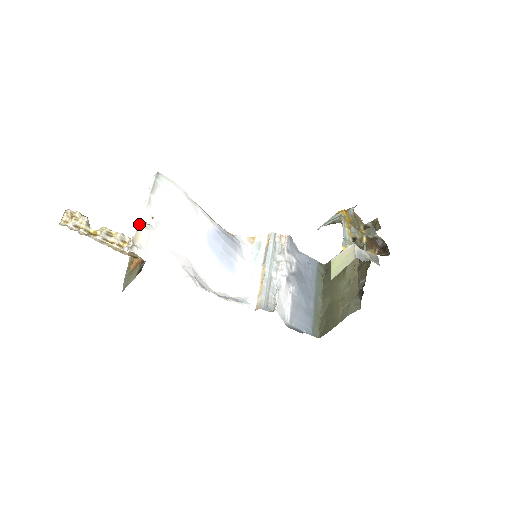
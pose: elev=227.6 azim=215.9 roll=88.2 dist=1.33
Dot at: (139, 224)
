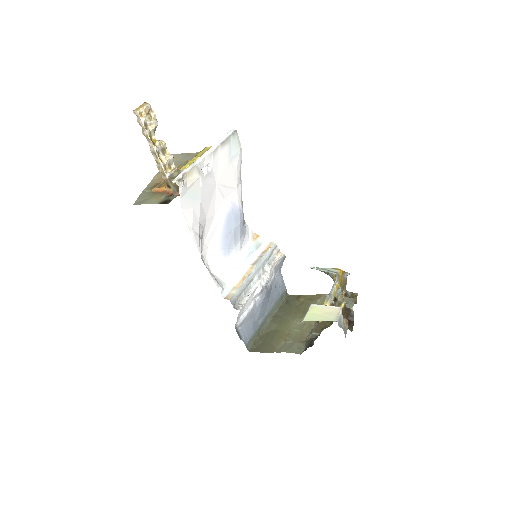
Dot at: (196, 164)
